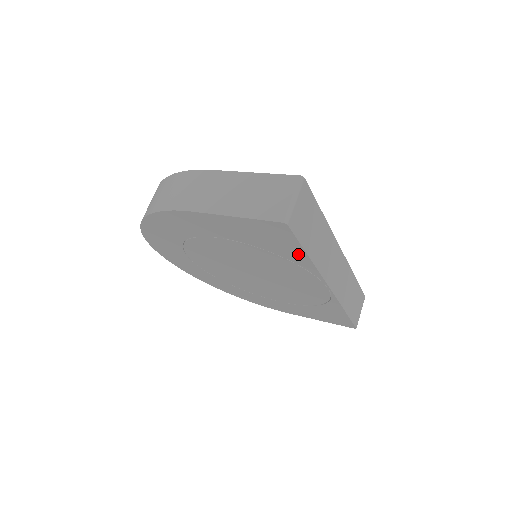
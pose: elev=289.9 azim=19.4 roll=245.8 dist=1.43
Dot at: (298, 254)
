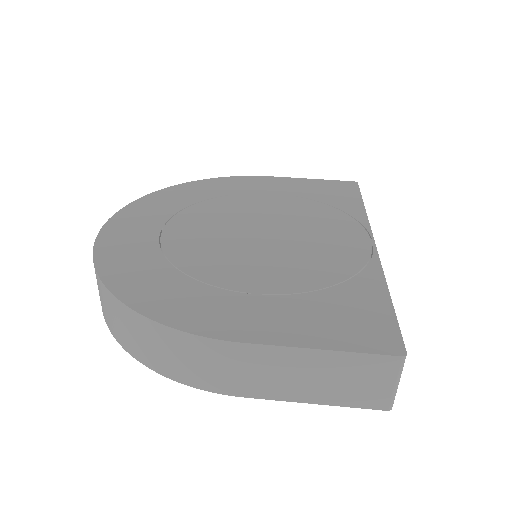
Dot at: occluded
